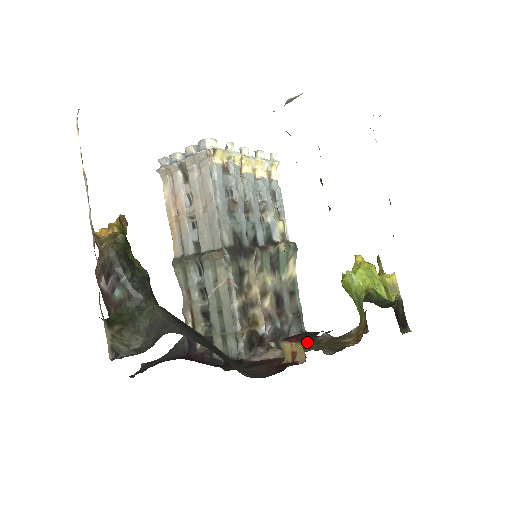
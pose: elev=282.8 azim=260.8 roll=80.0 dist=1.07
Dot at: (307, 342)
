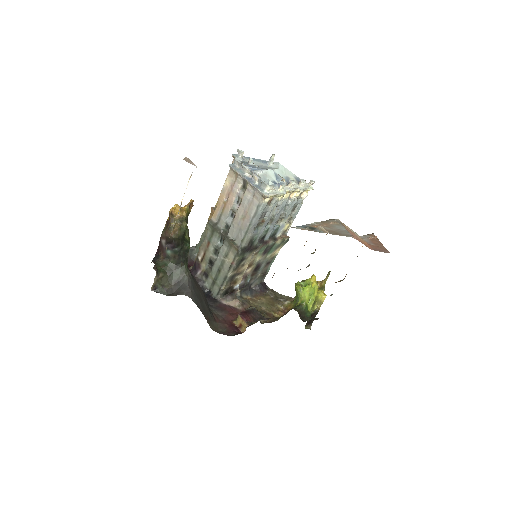
Dot at: (259, 292)
